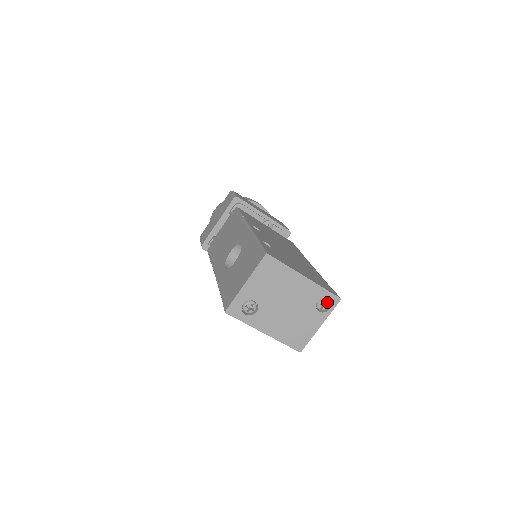
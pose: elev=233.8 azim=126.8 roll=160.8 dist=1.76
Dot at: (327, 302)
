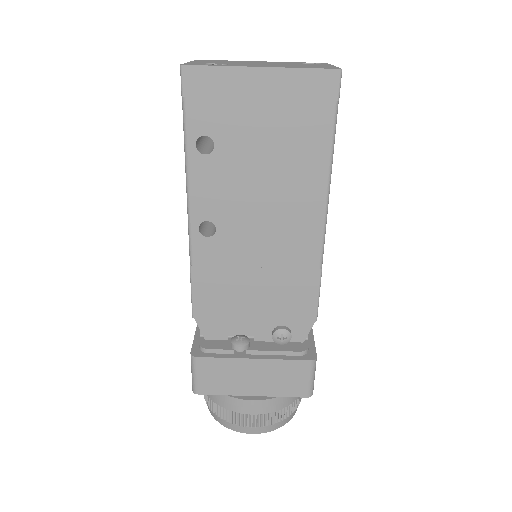
Dot at: occluded
